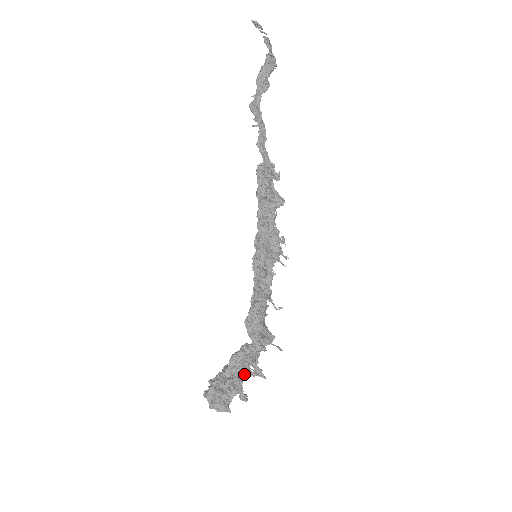
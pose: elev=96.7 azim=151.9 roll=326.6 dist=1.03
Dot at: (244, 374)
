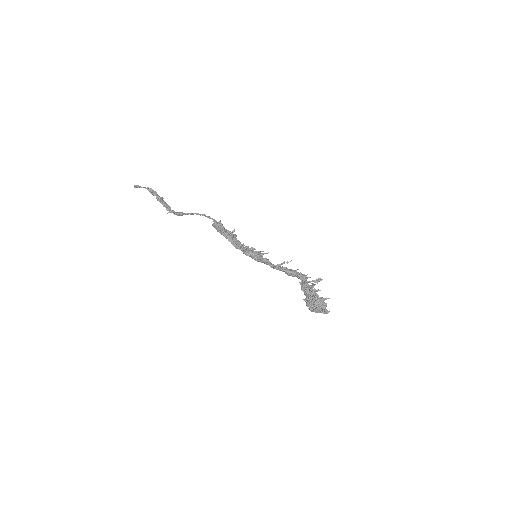
Dot at: (315, 291)
